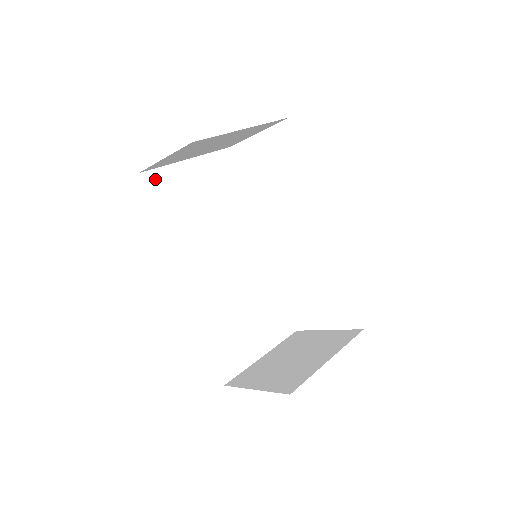
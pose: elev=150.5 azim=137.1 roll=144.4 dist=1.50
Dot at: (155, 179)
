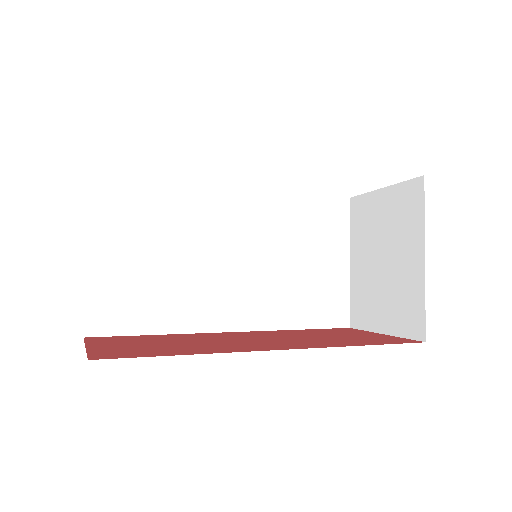
Dot at: (98, 317)
